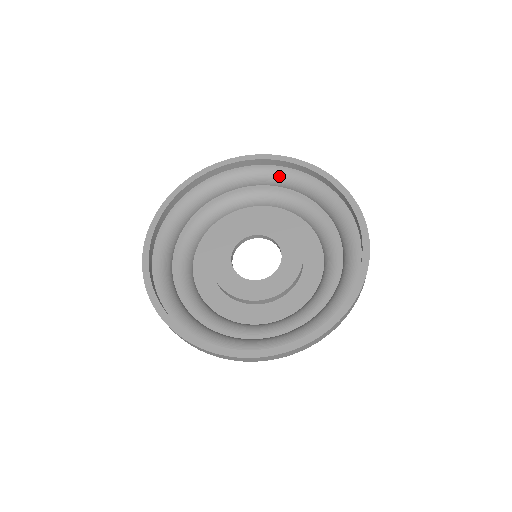
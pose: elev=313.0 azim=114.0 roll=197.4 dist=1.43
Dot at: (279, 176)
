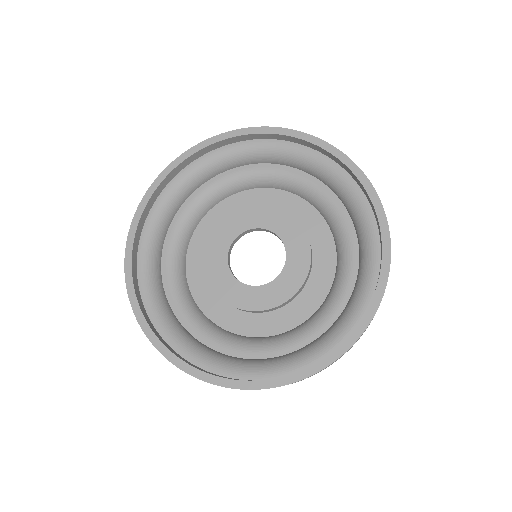
Dot at: (256, 152)
